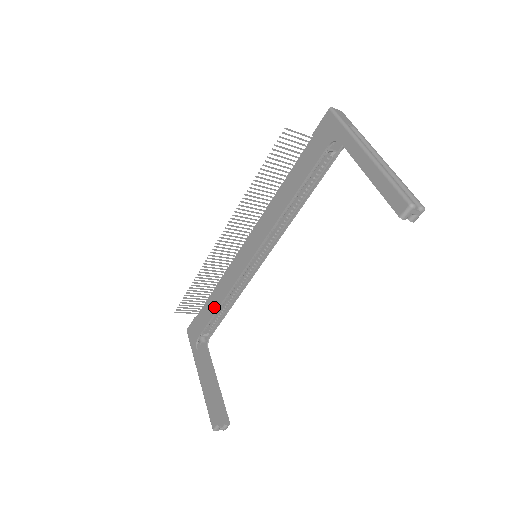
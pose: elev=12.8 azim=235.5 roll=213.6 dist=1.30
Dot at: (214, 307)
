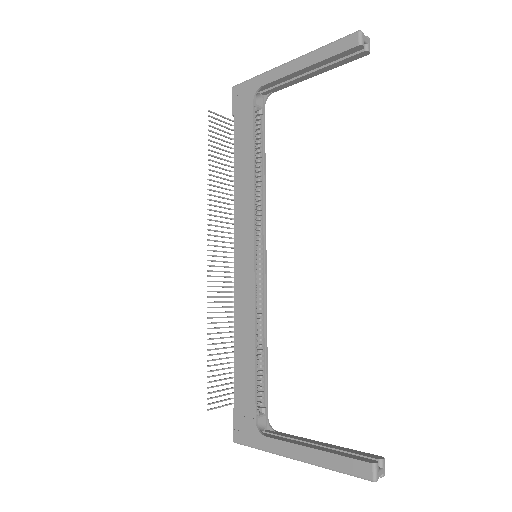
Dot at: (249, 359)
